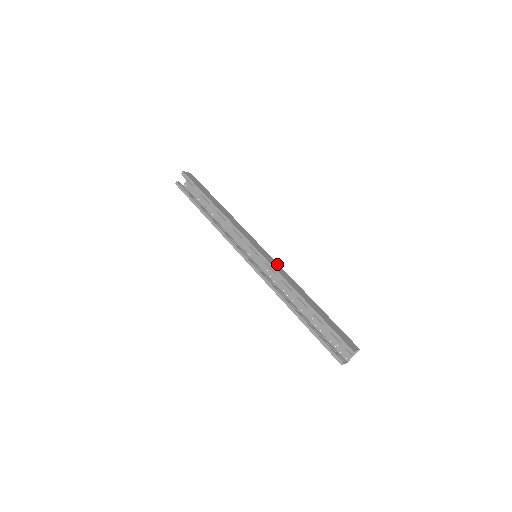
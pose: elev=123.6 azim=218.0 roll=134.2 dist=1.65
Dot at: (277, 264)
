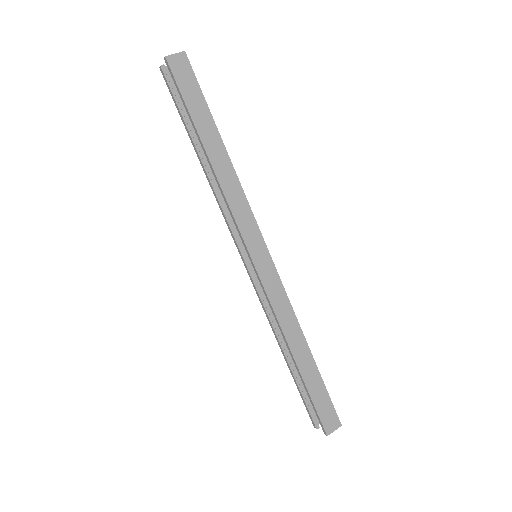
Dot at: (279, 284)
